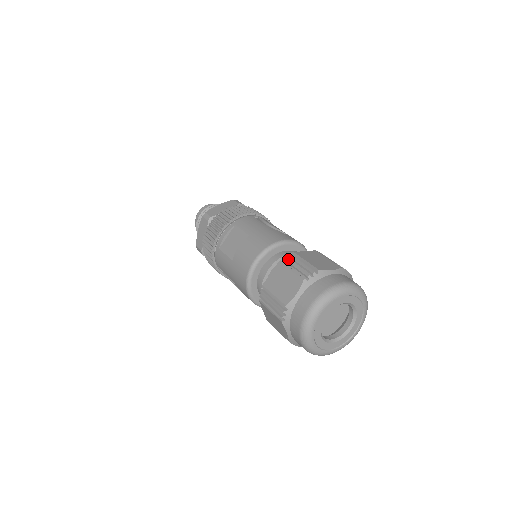
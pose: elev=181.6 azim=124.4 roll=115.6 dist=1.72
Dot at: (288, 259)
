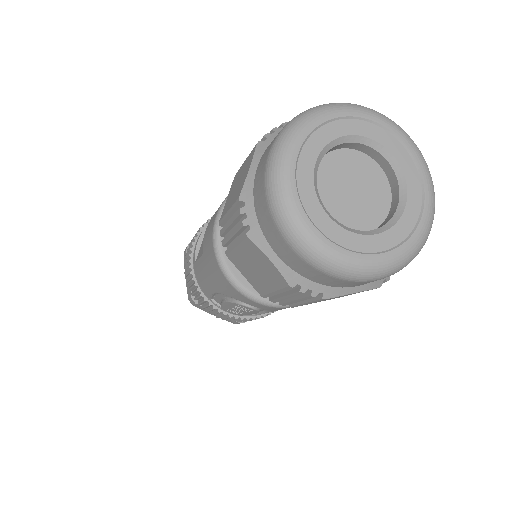
Dot at: occluded
